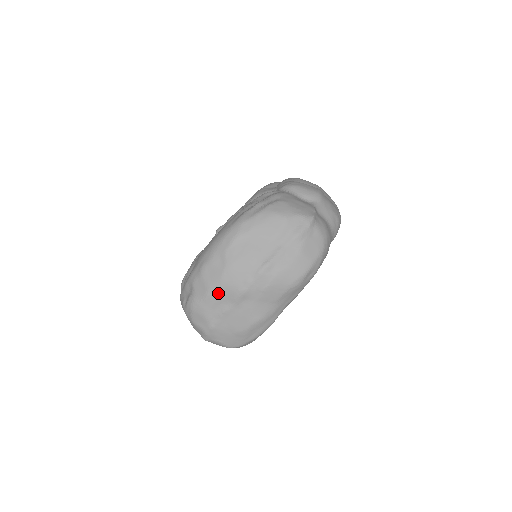
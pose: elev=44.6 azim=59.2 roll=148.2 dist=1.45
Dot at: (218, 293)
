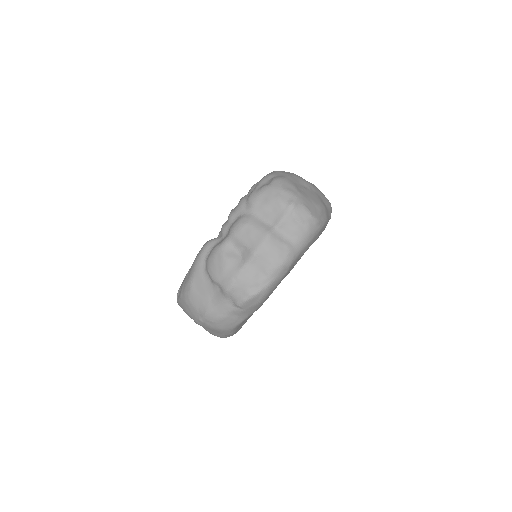
Dot at: (296, 178)
